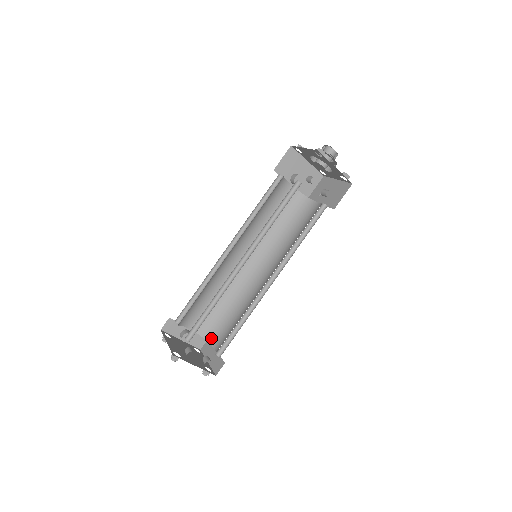
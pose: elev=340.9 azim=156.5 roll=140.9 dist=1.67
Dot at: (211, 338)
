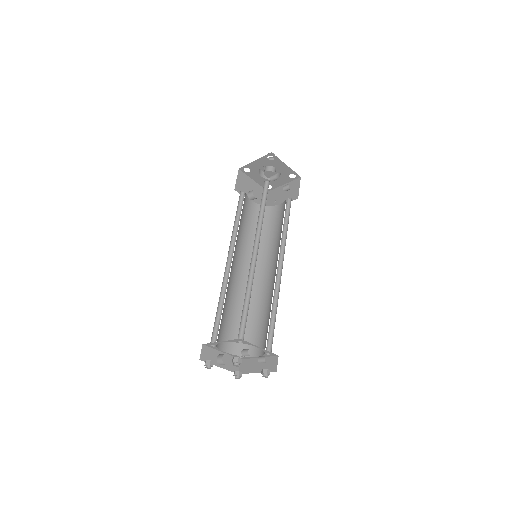
Dot at: occluded
